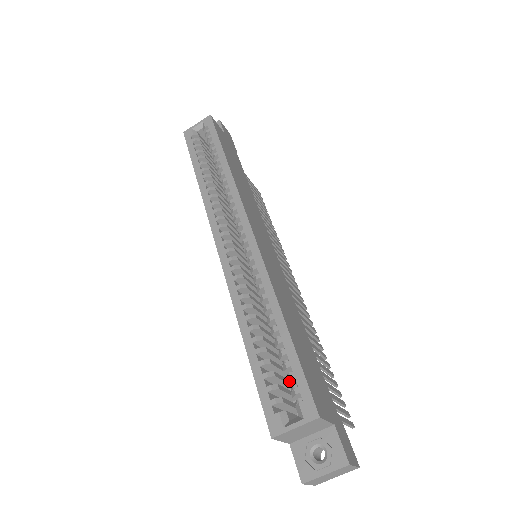
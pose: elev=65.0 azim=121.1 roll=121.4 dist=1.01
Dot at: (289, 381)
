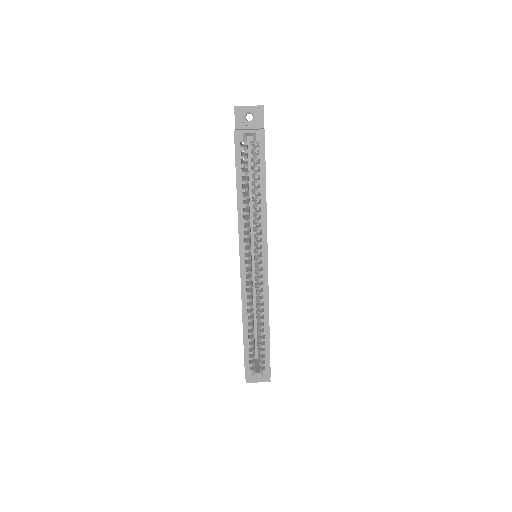
Dot at: (261, 359)
